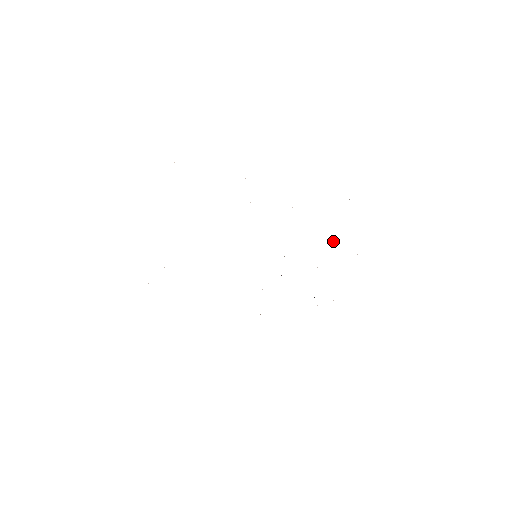
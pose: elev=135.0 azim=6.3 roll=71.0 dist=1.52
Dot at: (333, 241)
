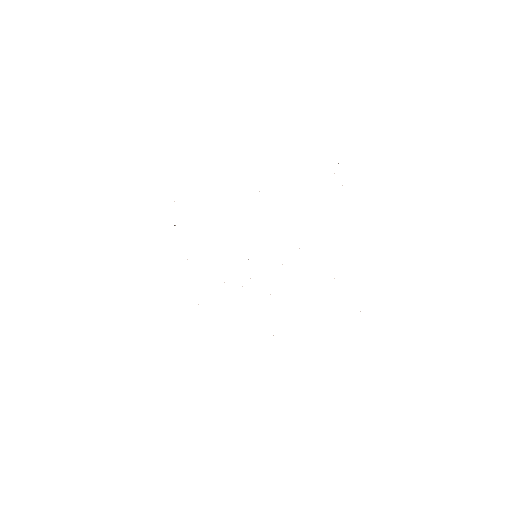
Dot at: occluded
